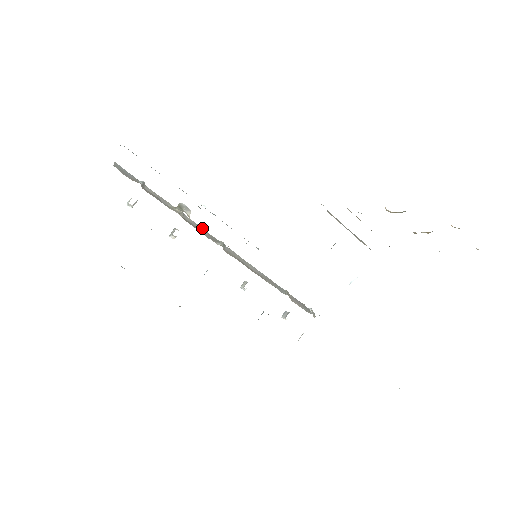
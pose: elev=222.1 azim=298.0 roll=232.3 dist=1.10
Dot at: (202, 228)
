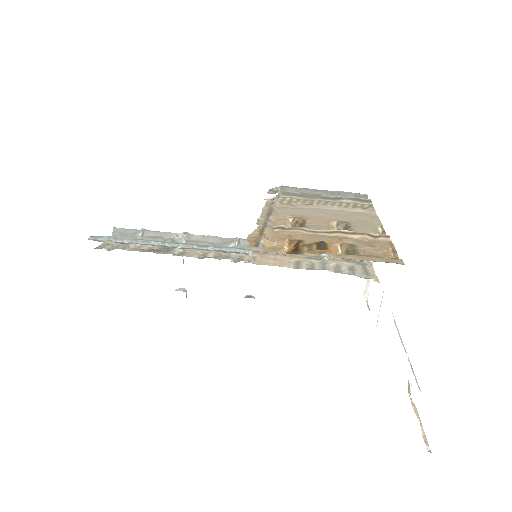
Dot at: (212, 237)
